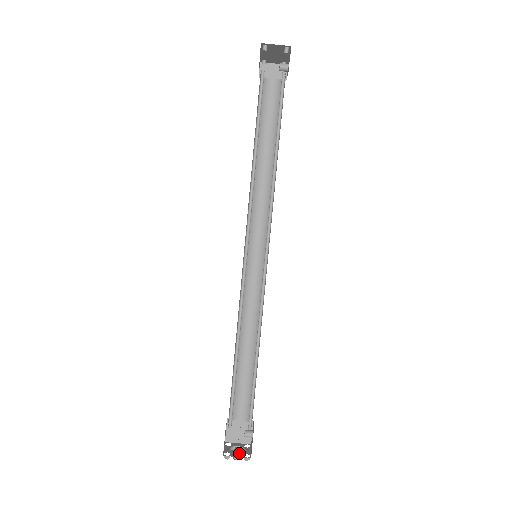
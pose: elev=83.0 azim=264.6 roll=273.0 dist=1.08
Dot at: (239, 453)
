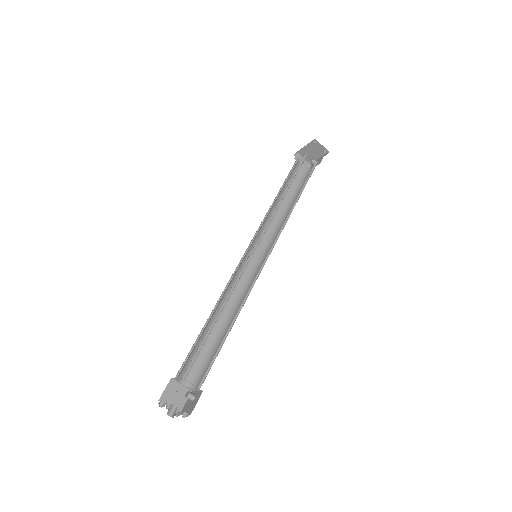
Dot at: (175, 411)
